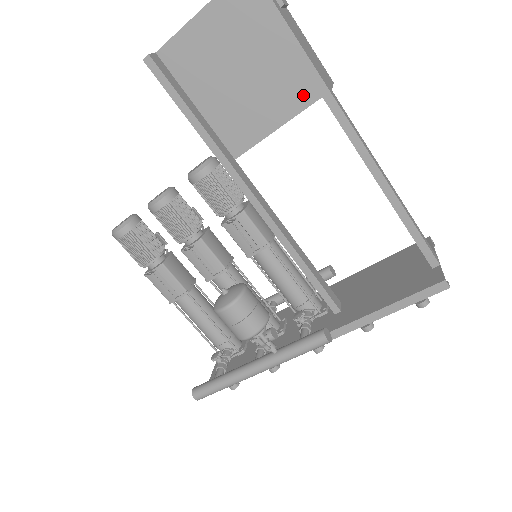
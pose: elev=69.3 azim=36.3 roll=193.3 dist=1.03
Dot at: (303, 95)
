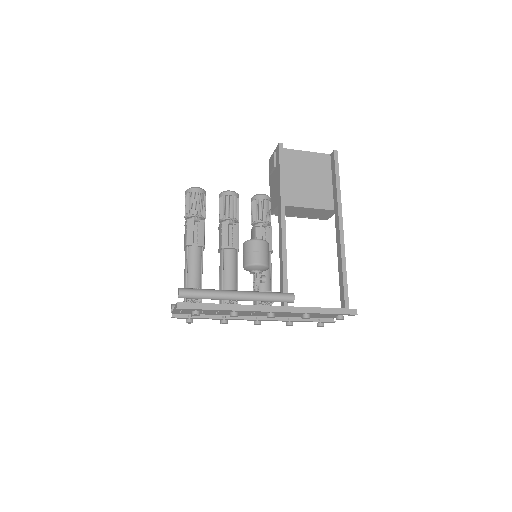
Dot at: (327, 204)
